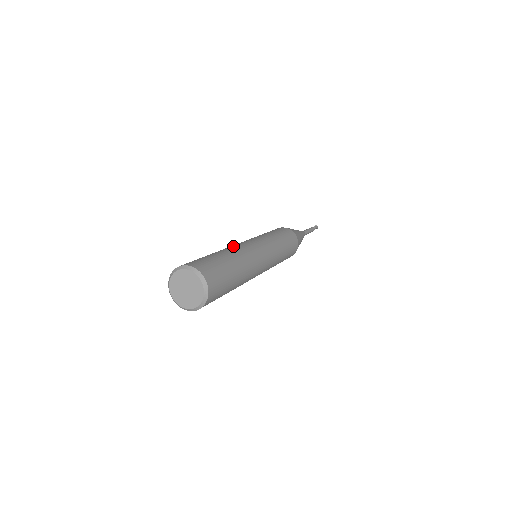
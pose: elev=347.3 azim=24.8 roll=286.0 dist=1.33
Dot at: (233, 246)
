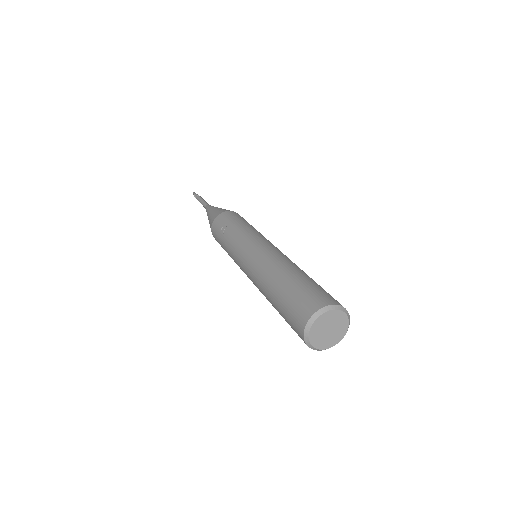
Dot at: (284, 257)
